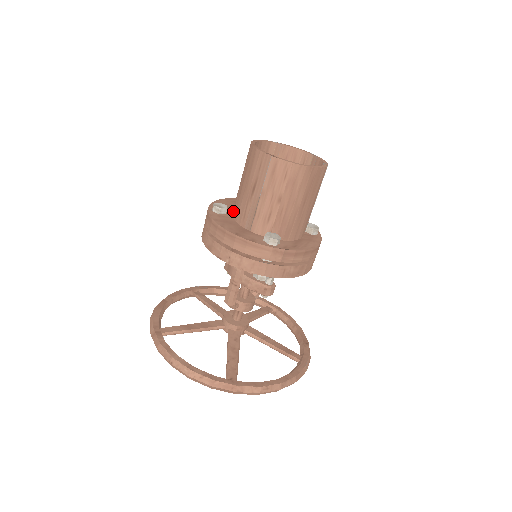
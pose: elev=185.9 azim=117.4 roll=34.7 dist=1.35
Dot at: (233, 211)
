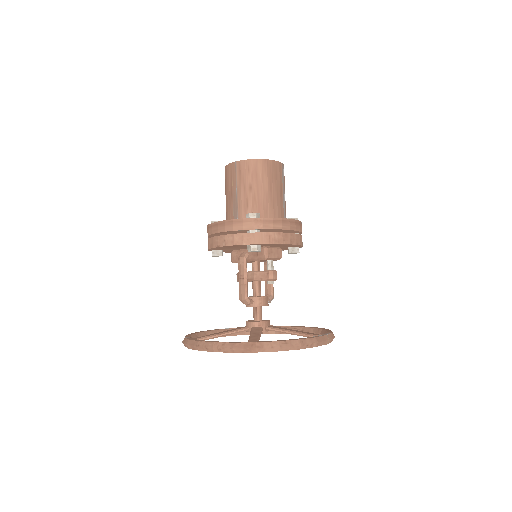
Dot at: occluded
